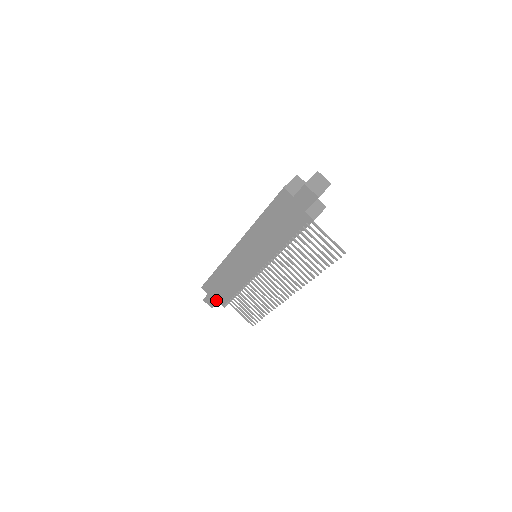
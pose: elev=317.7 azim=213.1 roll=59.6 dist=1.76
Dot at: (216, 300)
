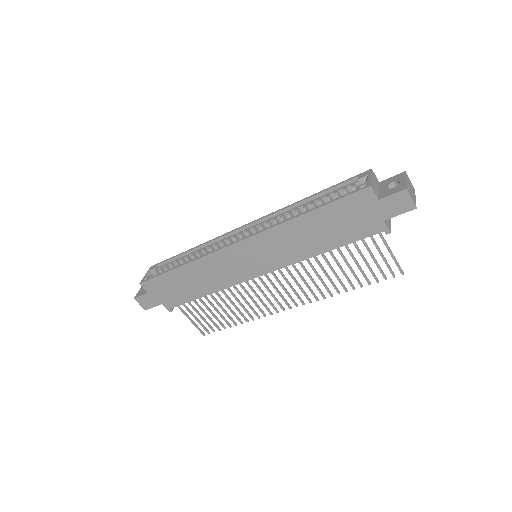
Dot at: (160, 301)
